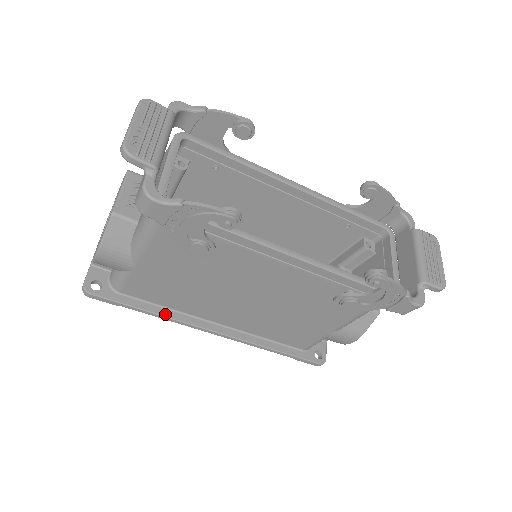
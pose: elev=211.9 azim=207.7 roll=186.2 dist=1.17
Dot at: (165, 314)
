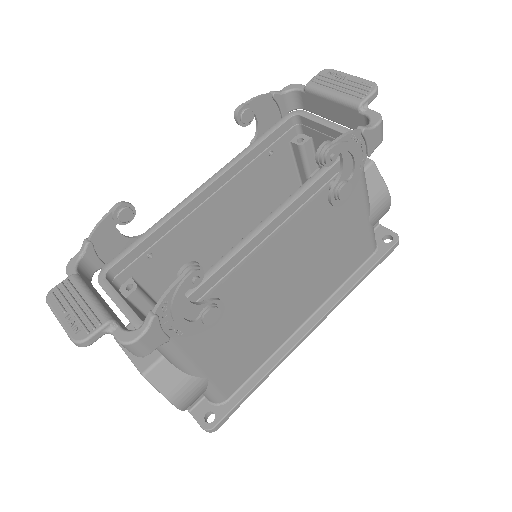
Dot at: (269, 368)
